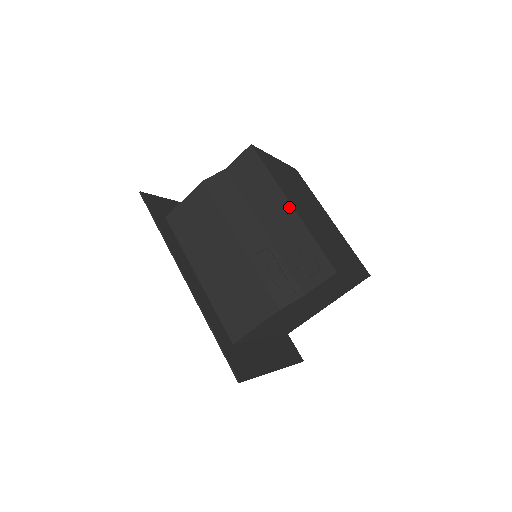
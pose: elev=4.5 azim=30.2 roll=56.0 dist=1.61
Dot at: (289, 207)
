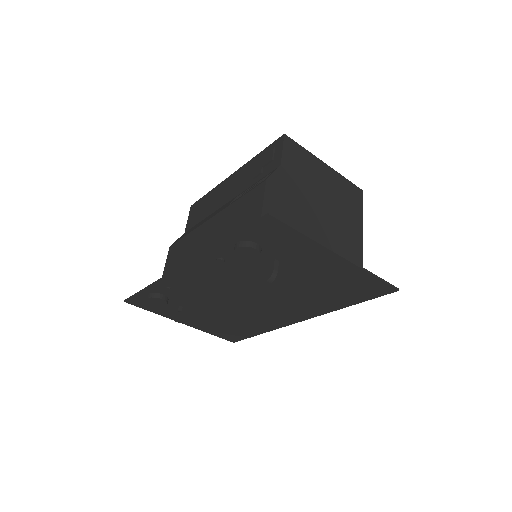
Dot at: (232, 176)
